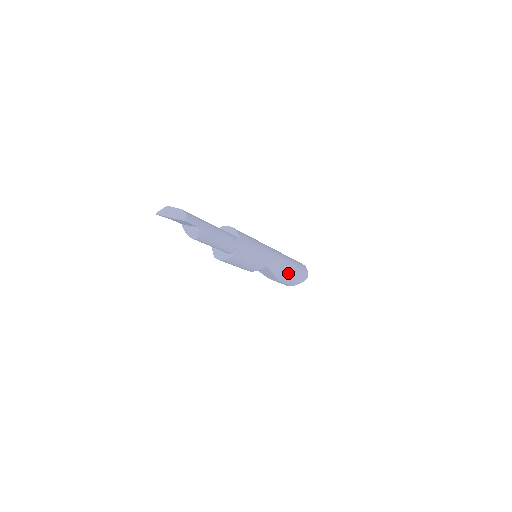
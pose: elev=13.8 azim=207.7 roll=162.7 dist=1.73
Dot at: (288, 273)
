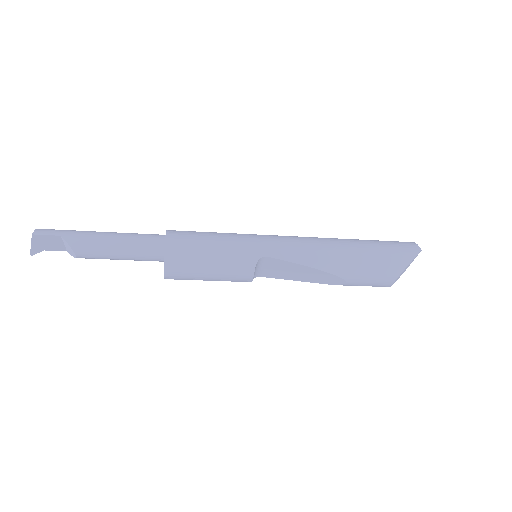
Dot at: (343, 255)
